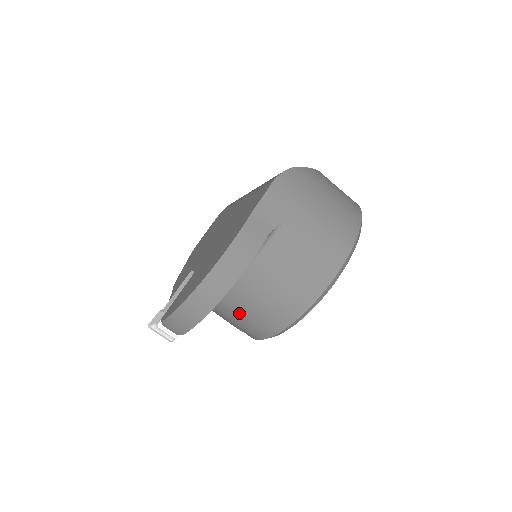
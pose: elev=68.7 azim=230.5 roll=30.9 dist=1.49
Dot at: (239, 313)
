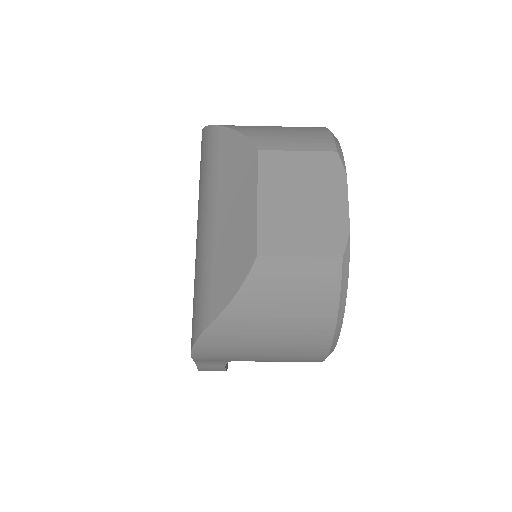
Dot at: occluded
